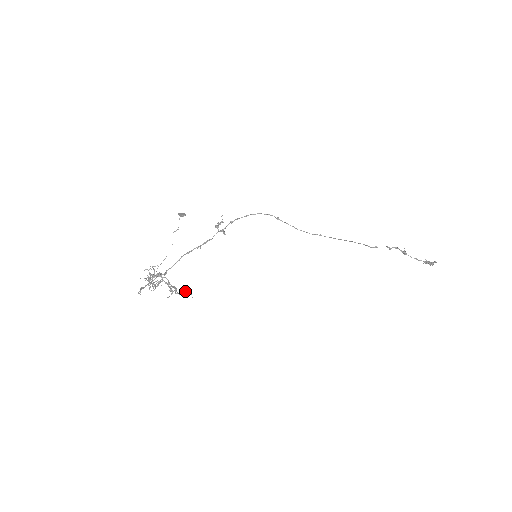
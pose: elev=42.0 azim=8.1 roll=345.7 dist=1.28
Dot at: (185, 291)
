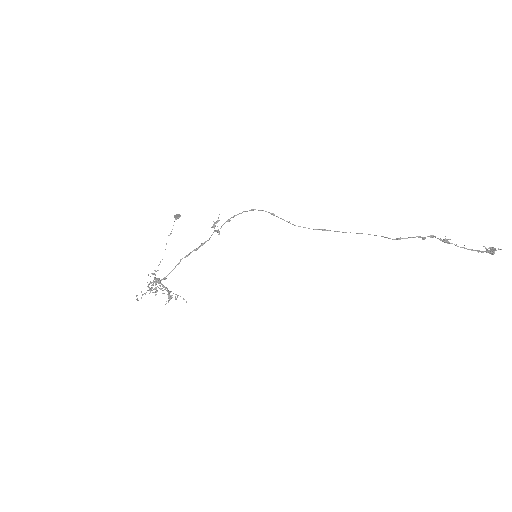
Dot at: occluded
